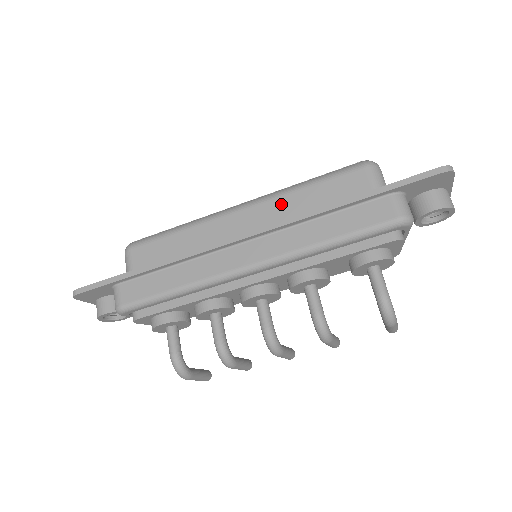
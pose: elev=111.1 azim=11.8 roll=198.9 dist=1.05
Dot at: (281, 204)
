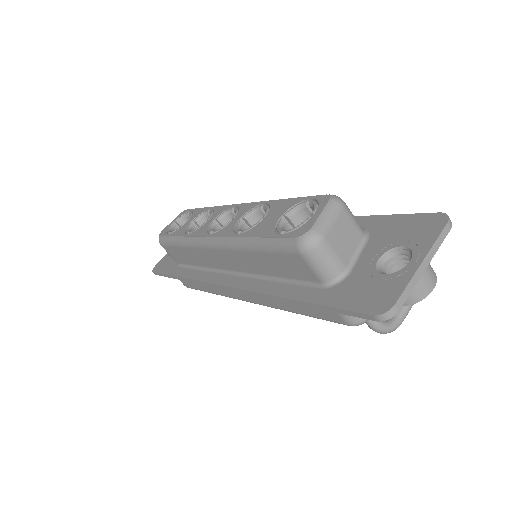
Dot at: (242, 257)
